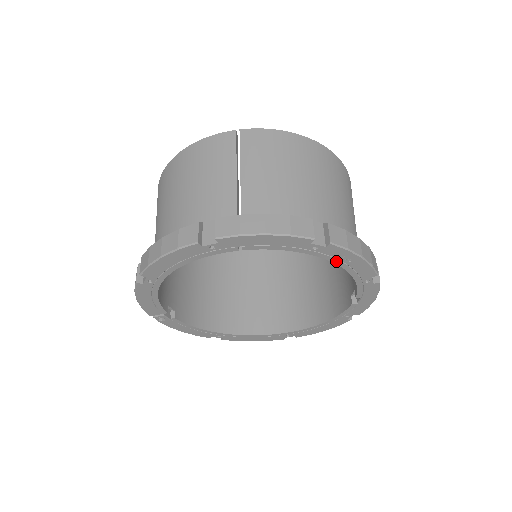
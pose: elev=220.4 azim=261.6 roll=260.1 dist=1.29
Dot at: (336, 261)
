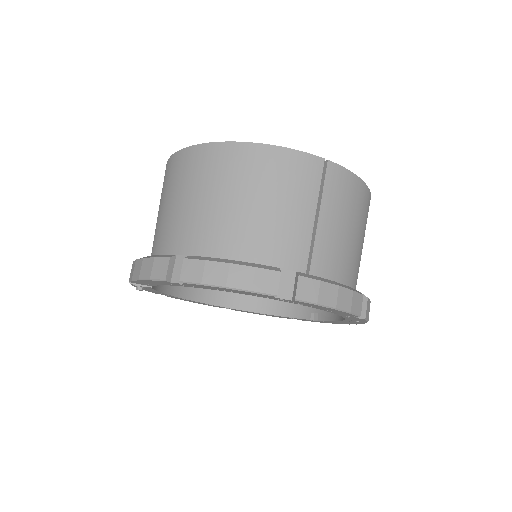
Dot at: (348, 319)
